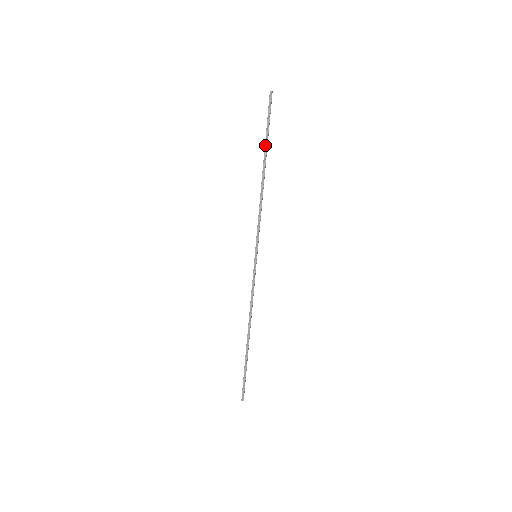
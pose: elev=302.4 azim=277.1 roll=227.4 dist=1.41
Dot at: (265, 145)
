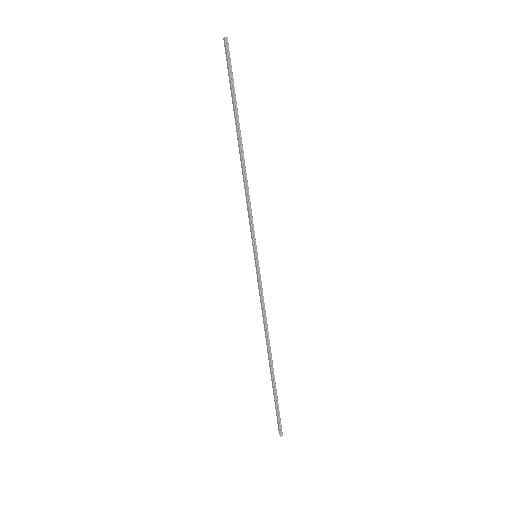
Dot at: (235, 111)
